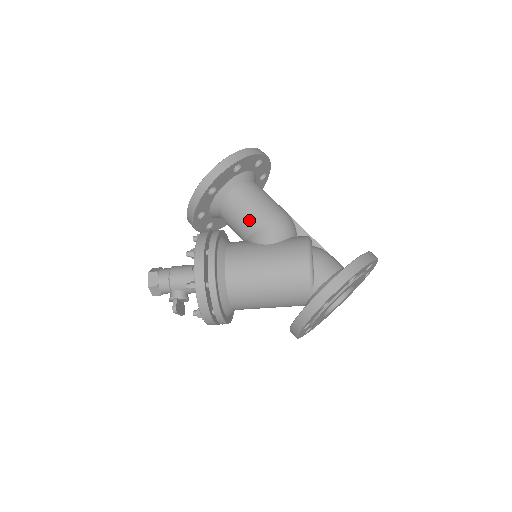
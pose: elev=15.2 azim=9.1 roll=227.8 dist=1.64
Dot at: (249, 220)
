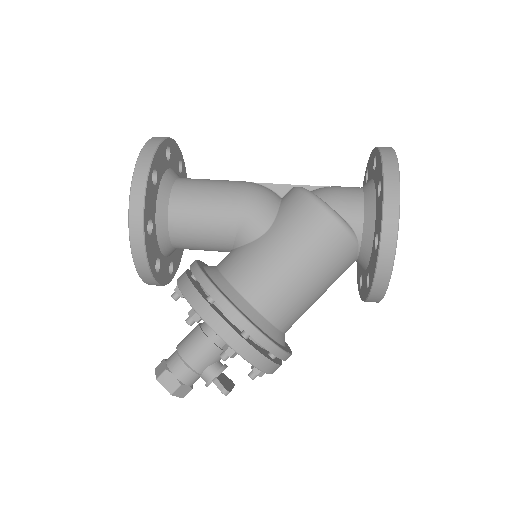
Dot at: (219, 224)
